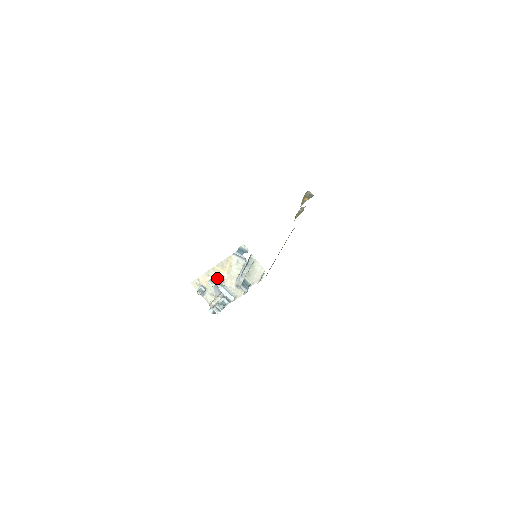
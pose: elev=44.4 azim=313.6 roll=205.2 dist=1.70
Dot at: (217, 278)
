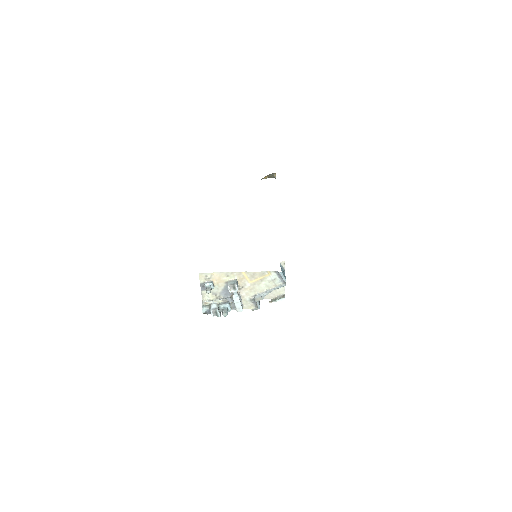
Dot at: (238, 284)
